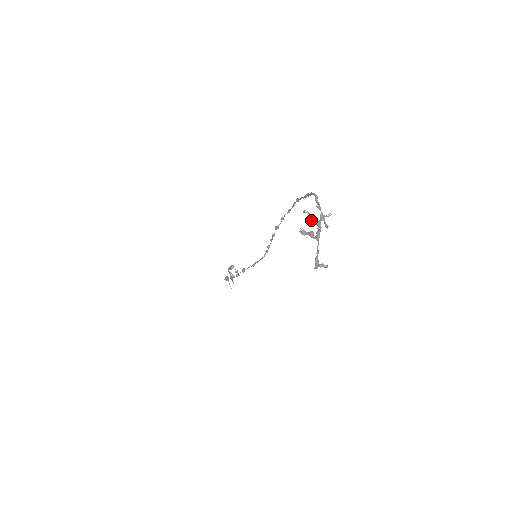
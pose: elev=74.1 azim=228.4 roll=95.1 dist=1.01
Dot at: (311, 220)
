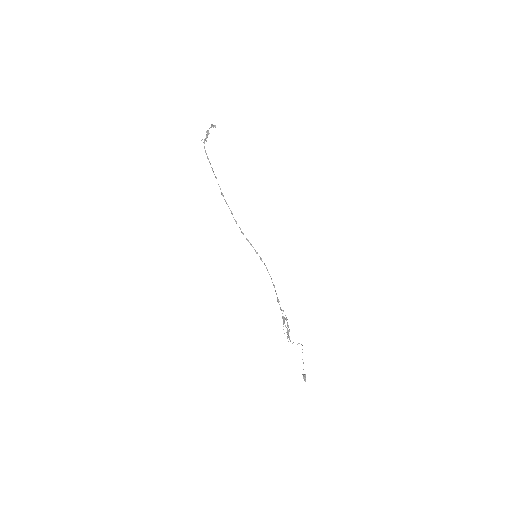
Dot at: (205, 139)
